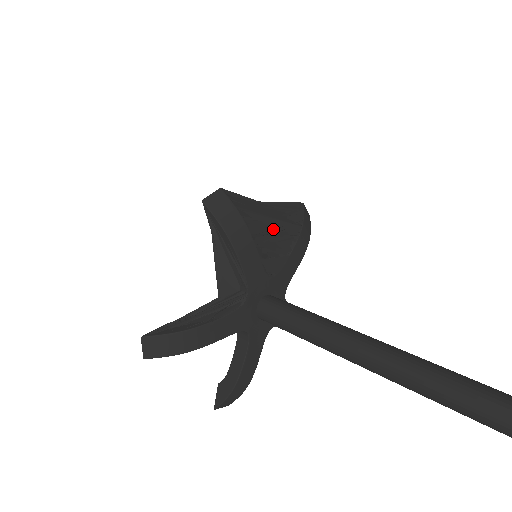
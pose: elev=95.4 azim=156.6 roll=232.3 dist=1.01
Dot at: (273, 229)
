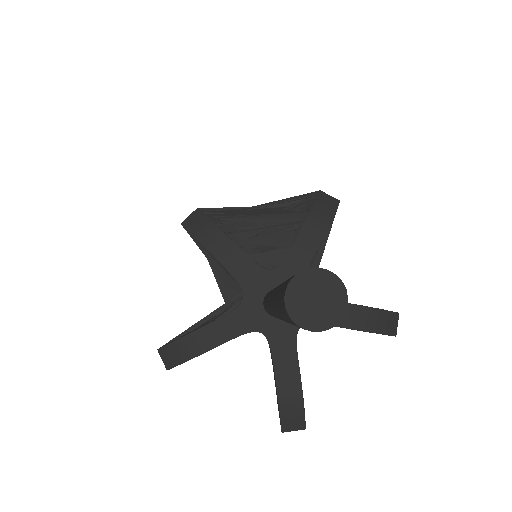
Dot at: (261, 225)
